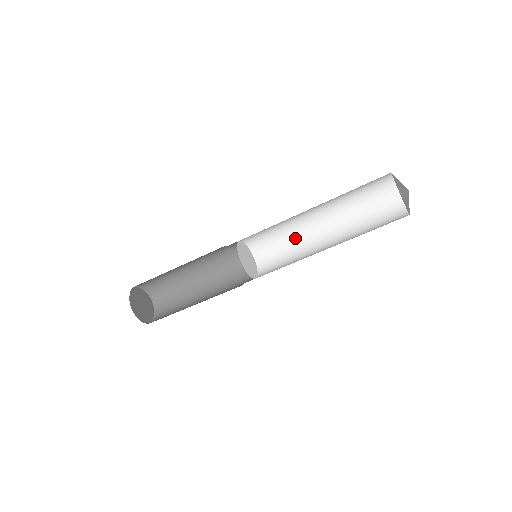
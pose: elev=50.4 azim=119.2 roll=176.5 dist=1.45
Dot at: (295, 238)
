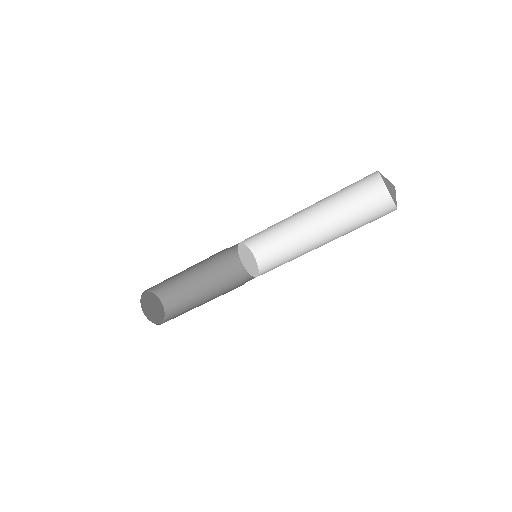
Dot at: (296, 247)
